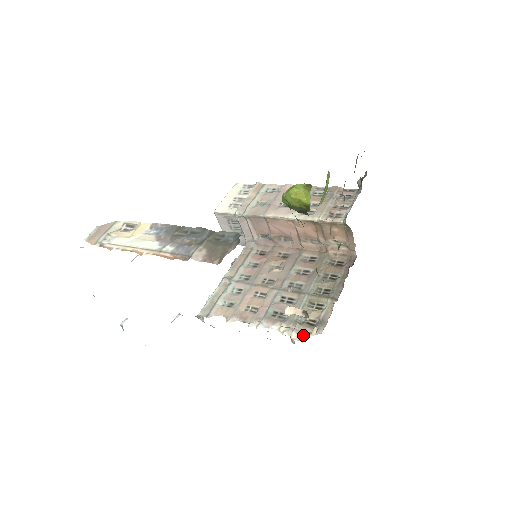
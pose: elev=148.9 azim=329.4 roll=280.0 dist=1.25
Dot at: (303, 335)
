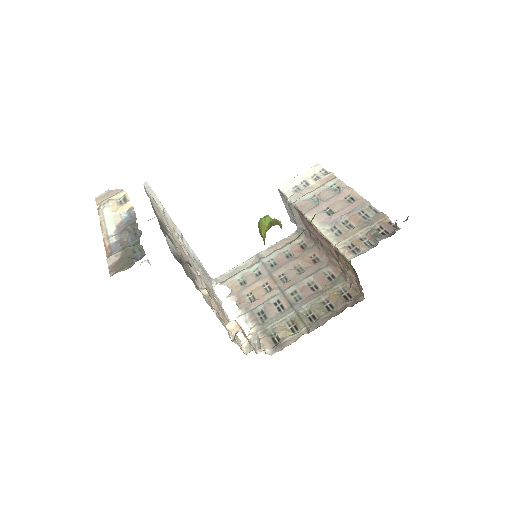
Dot at: (250, 348)
